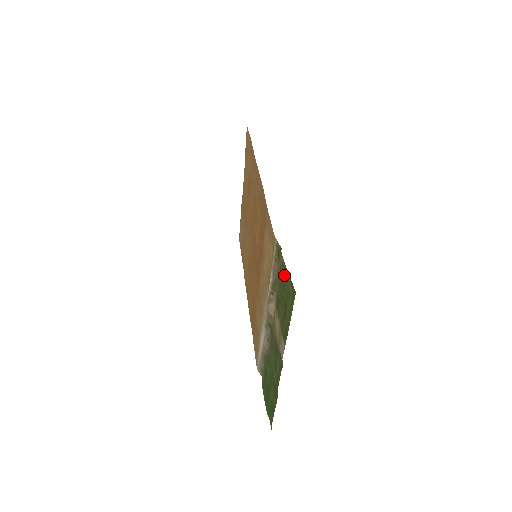
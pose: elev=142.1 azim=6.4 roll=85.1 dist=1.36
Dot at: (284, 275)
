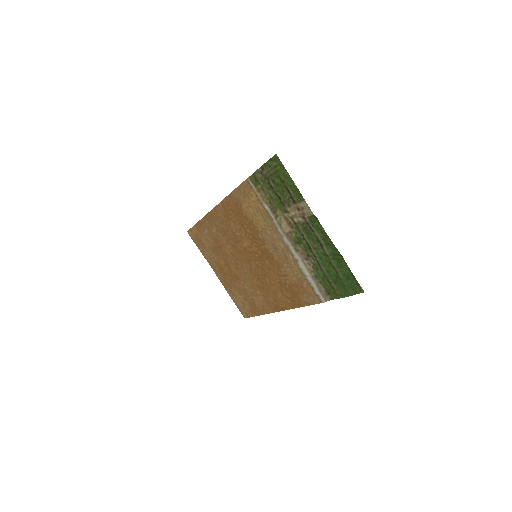
Dot at: (266, 172)
